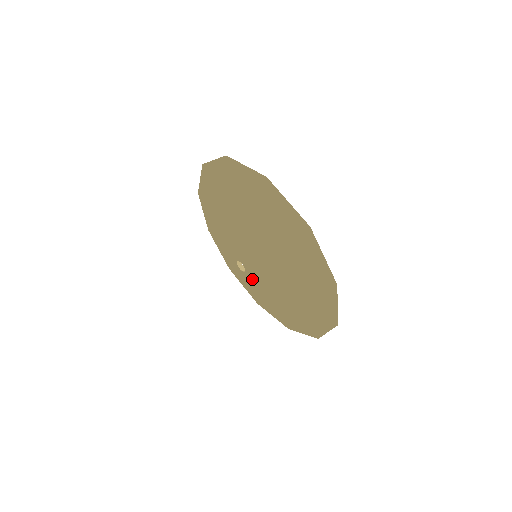
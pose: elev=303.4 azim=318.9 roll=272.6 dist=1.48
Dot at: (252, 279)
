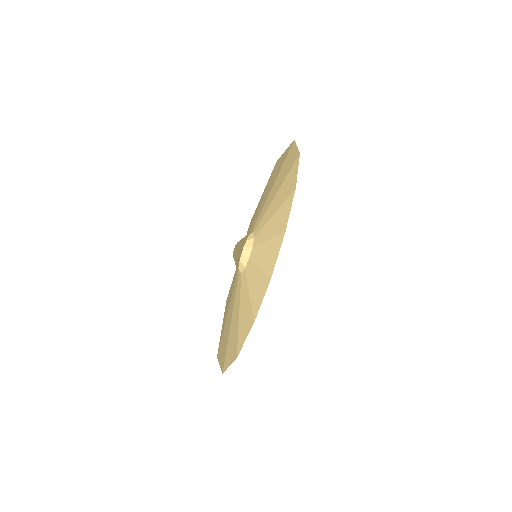
Dot at: (240, 287)
